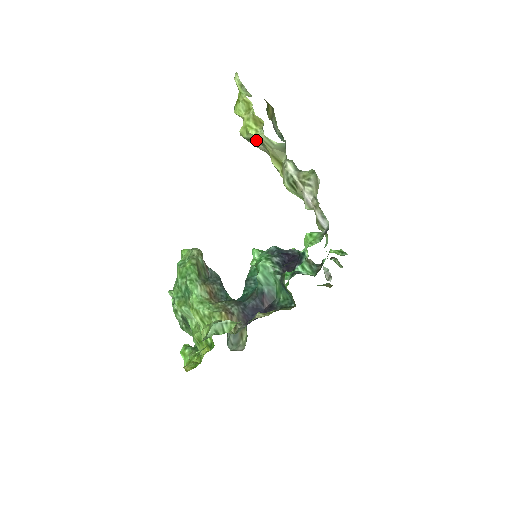
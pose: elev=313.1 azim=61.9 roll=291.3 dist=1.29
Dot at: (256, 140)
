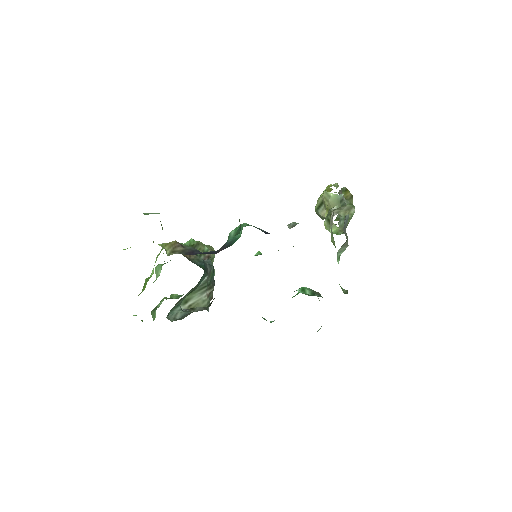
Dot at: (321, 204)
